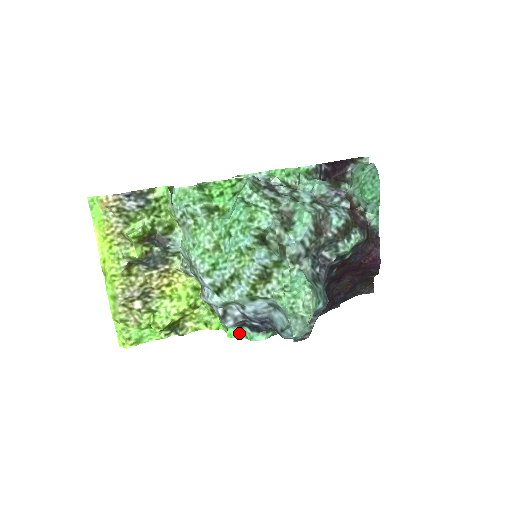
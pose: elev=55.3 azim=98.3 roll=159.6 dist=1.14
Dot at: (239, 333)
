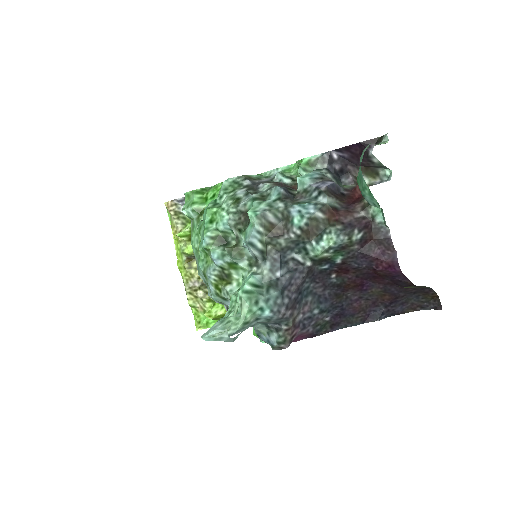
Dot at: occluded
